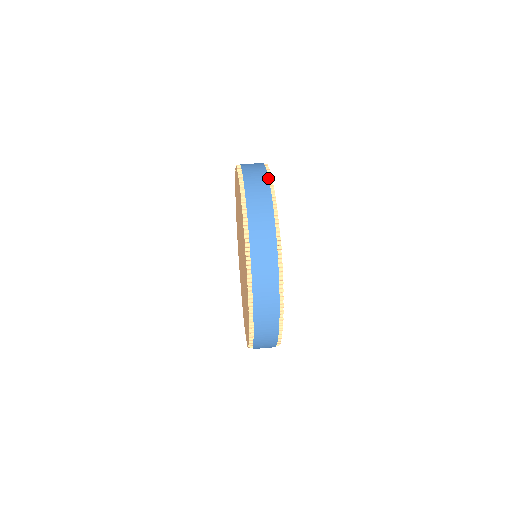
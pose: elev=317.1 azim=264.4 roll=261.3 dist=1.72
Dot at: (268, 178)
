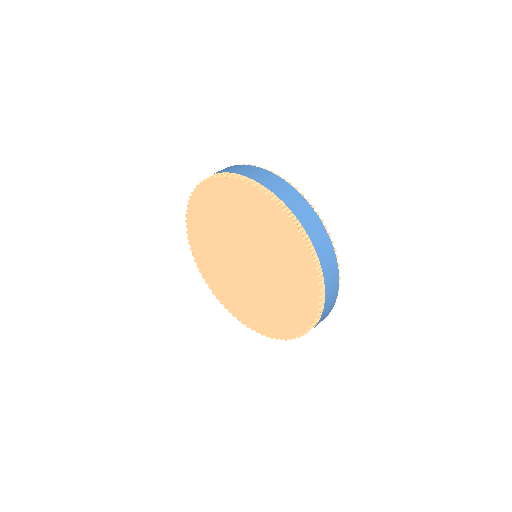
Dot at: (261, 168)
